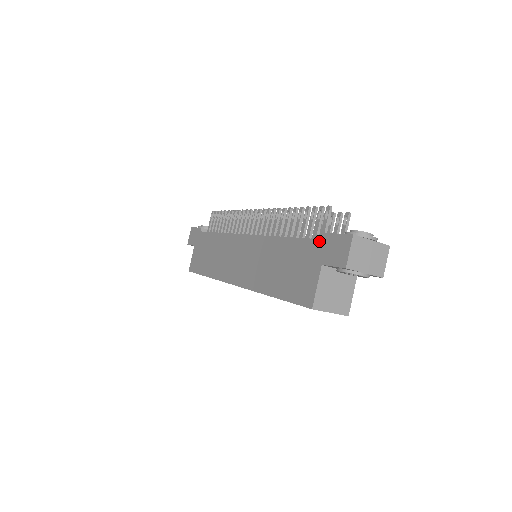
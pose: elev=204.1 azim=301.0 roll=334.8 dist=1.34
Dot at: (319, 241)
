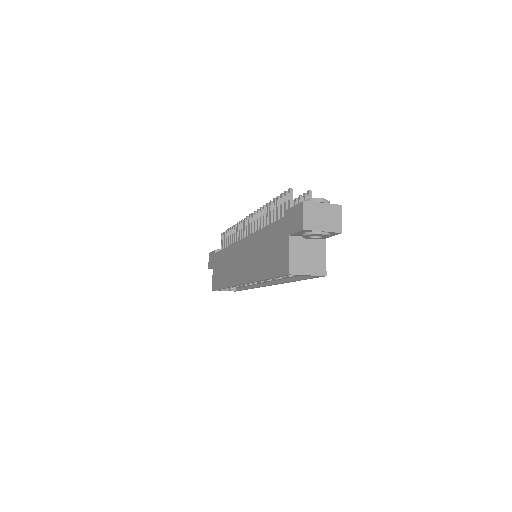
Dot at: (285, 218)
